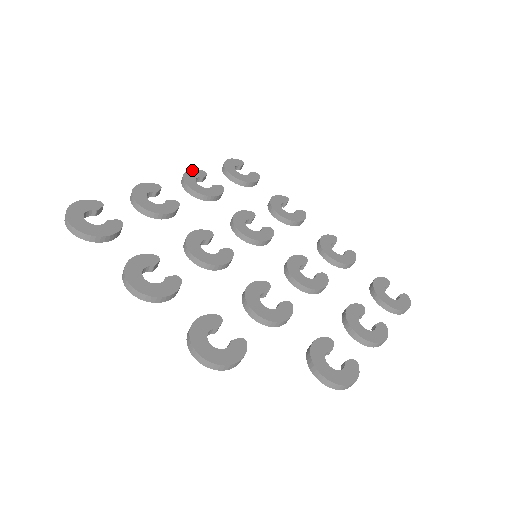
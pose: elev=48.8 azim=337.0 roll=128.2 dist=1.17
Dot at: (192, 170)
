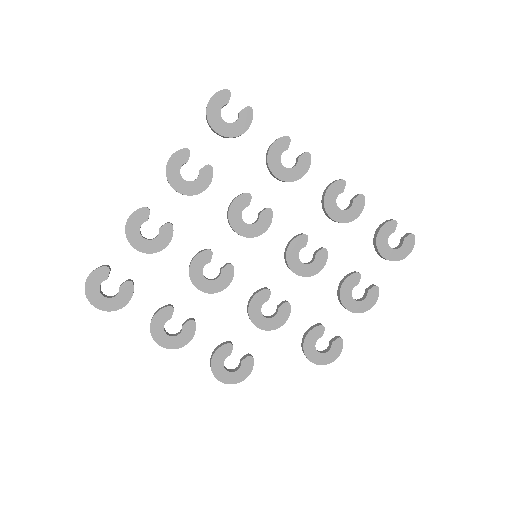
Dot at: (173, 156)
